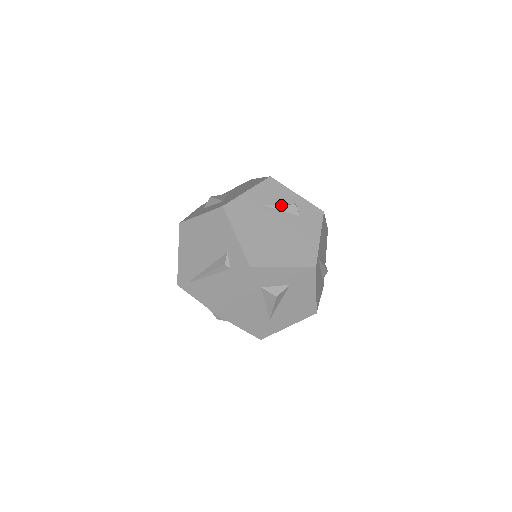
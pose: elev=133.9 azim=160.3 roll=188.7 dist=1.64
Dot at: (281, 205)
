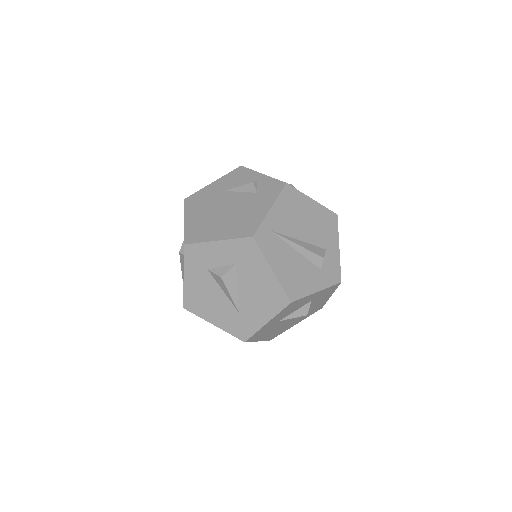
Dot at: (239, 187)
